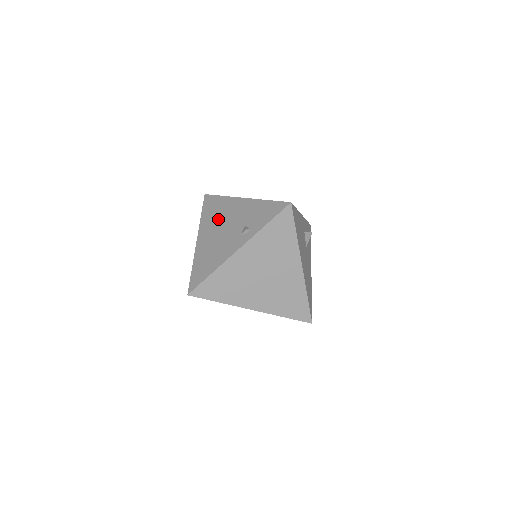
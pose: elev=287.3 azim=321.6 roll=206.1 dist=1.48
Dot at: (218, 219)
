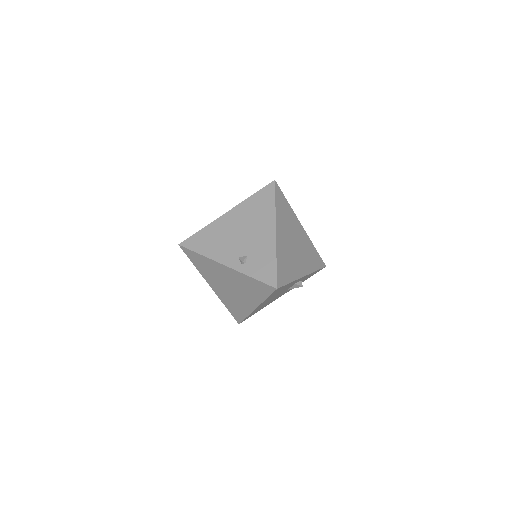
Dot at: (250, 219)
